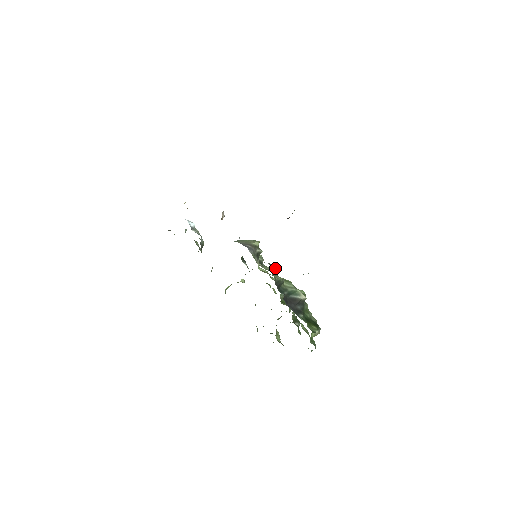
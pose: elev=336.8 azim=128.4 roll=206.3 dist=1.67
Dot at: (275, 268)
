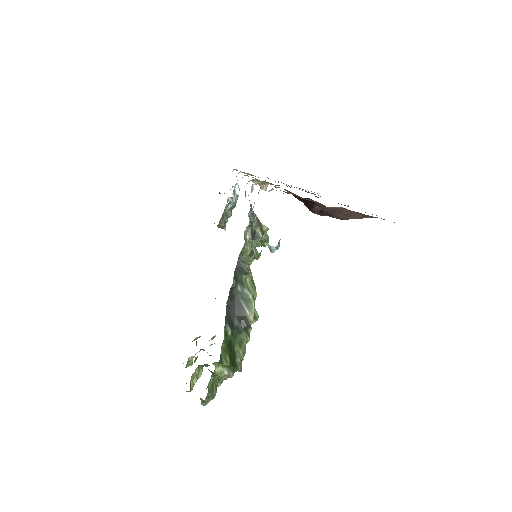
Dot at: (251, 235)
